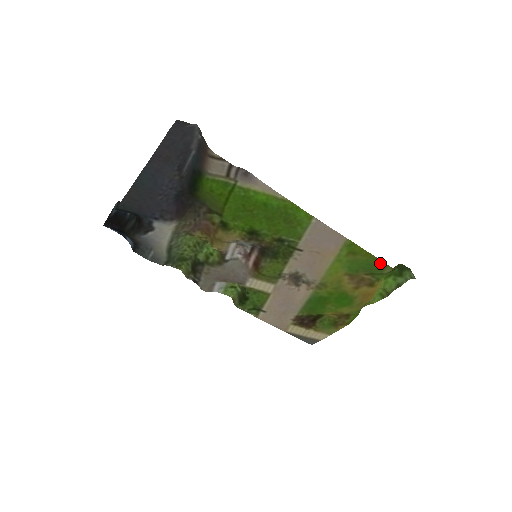
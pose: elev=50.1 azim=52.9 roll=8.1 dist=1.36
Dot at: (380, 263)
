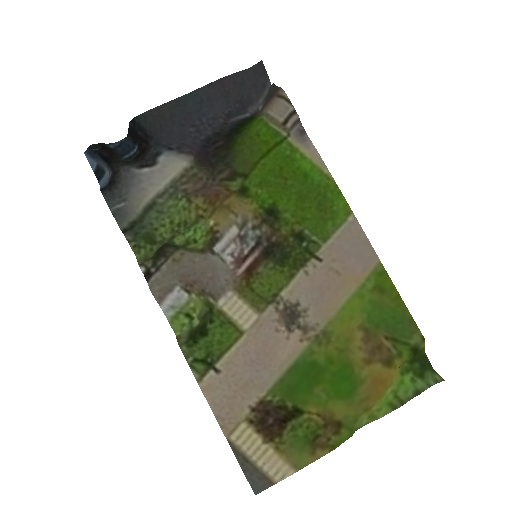
Dot at: (409, 321)
